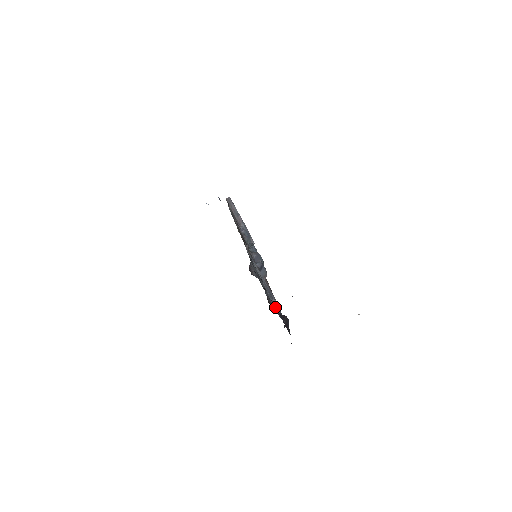
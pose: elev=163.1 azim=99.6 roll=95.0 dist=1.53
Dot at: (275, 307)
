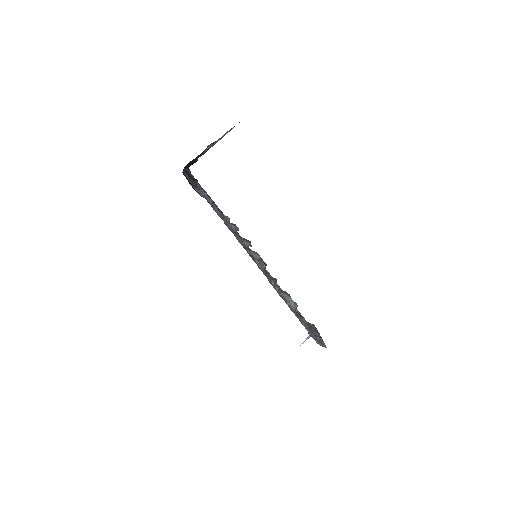
Dot at: occluded
